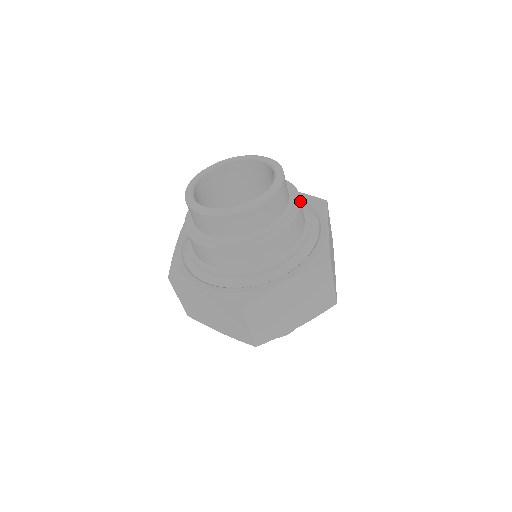
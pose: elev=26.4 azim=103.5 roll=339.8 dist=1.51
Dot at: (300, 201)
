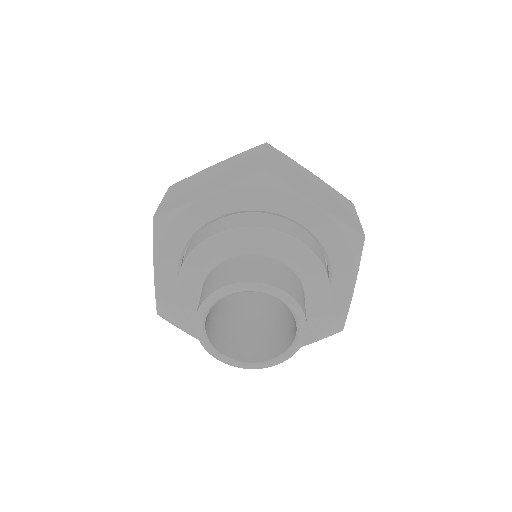
Dot at: occluded
